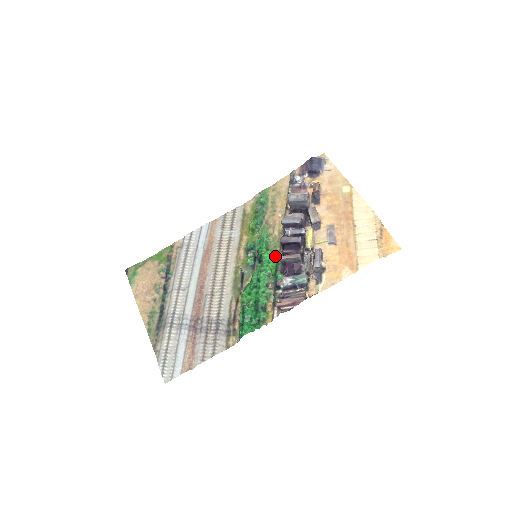
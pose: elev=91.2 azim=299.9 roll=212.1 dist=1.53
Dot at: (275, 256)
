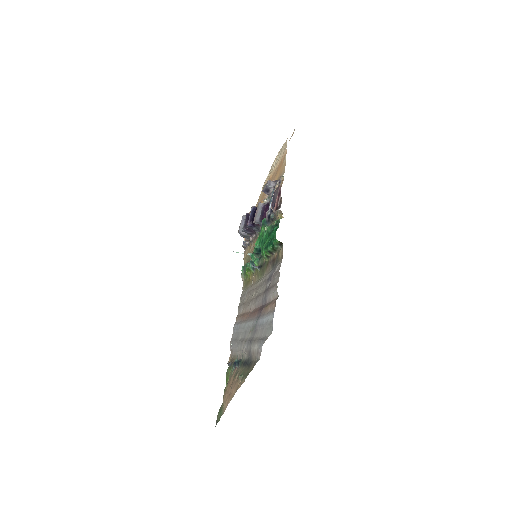
Dot at: (259, 233)
